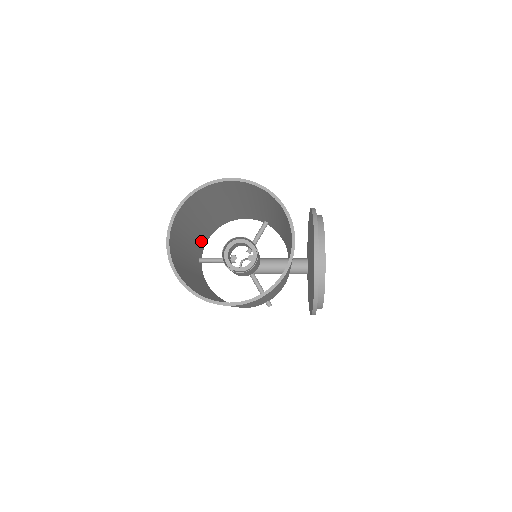
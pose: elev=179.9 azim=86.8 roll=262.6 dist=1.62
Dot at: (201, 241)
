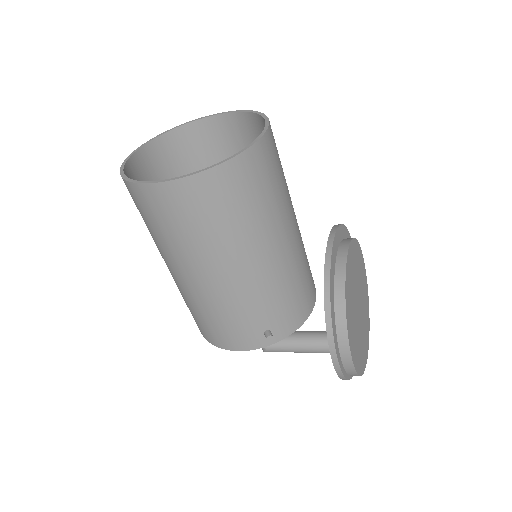
Dot at: occluded
